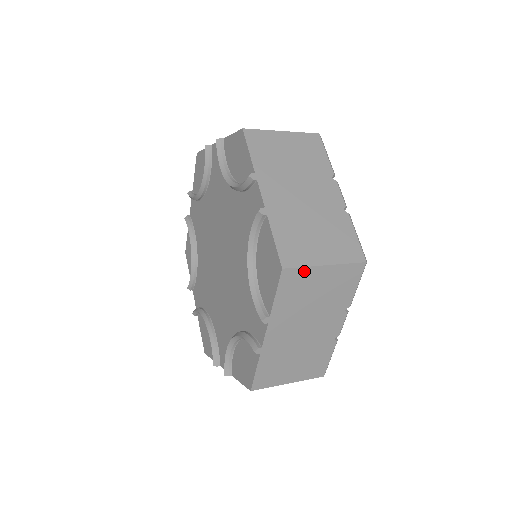
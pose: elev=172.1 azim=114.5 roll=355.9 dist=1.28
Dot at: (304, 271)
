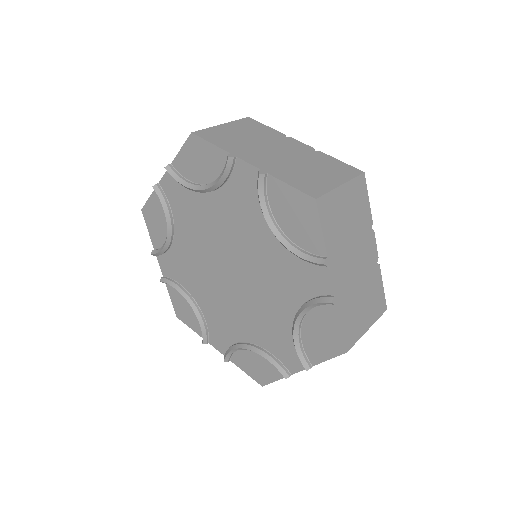
Dot at: (330, 196)
